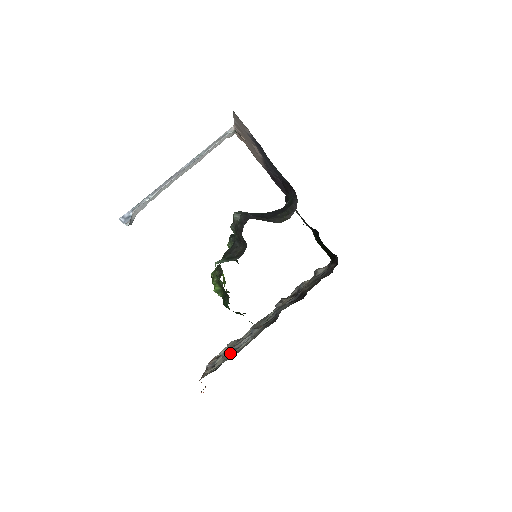
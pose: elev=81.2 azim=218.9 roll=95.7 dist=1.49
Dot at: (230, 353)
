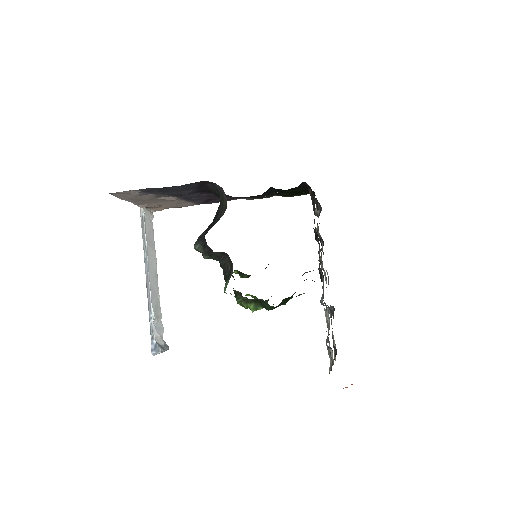
Dot at: occluded
